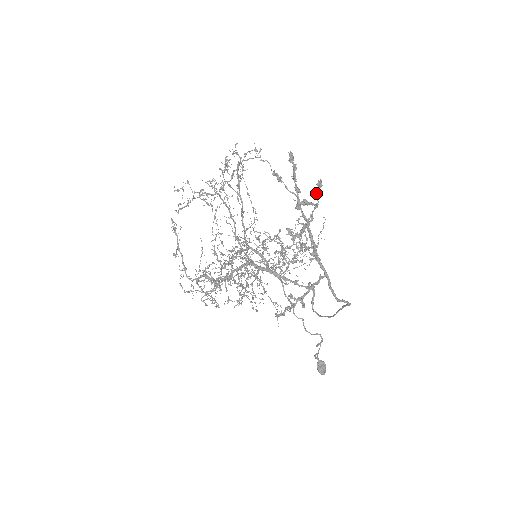
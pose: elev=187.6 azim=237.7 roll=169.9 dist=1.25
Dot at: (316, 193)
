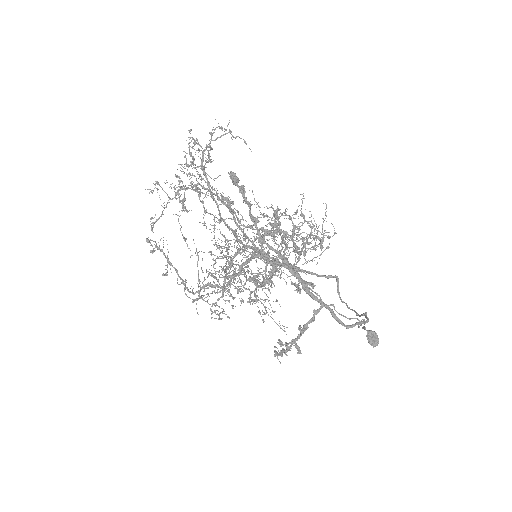
Dot at: (275, 227)
